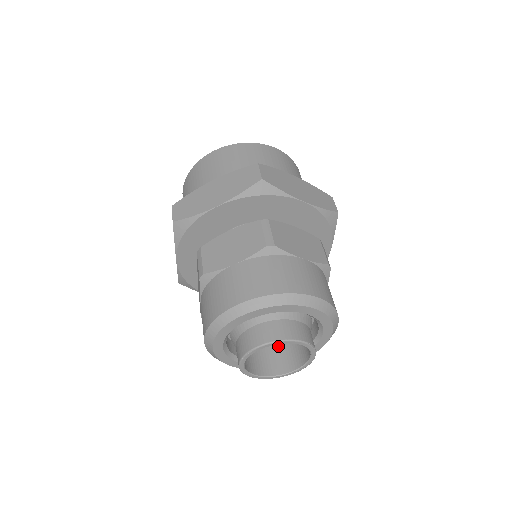
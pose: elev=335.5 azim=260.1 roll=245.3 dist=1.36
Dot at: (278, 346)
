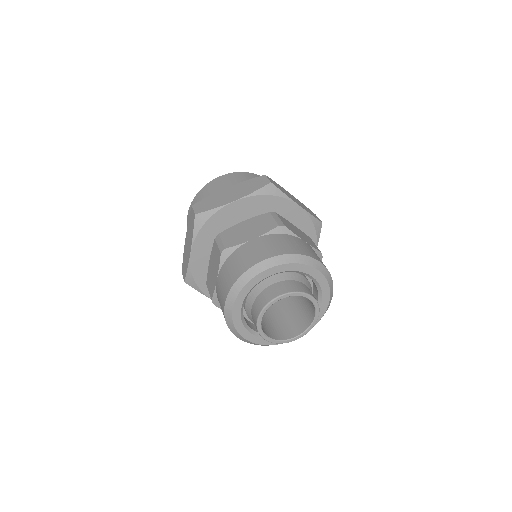
Dot at: (281, 321)
